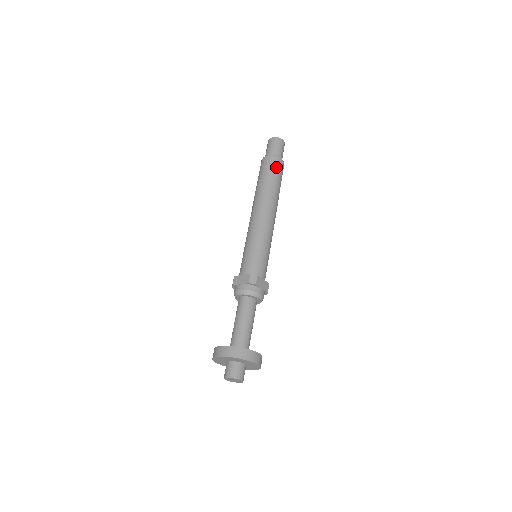
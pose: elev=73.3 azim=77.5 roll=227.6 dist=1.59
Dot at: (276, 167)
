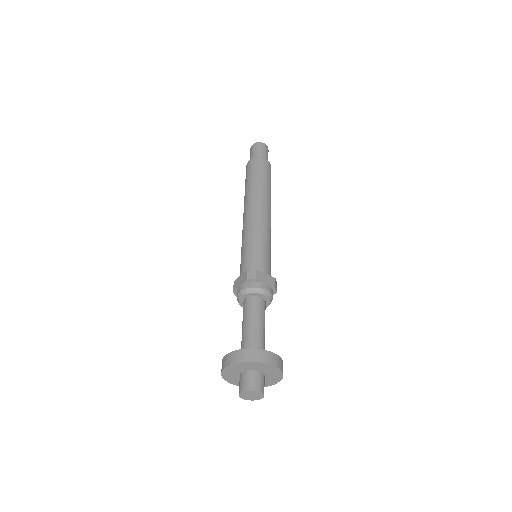
Dot at: (260, 166)
